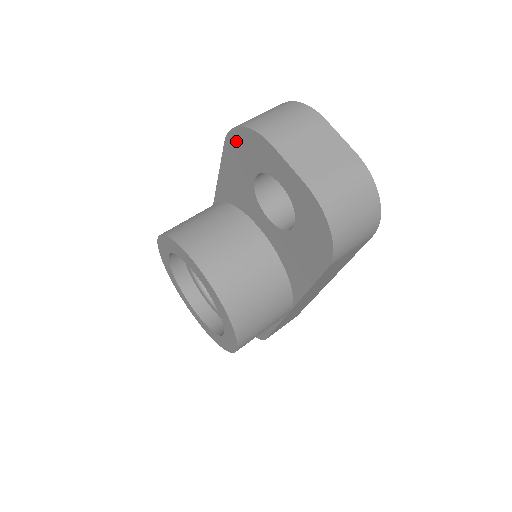
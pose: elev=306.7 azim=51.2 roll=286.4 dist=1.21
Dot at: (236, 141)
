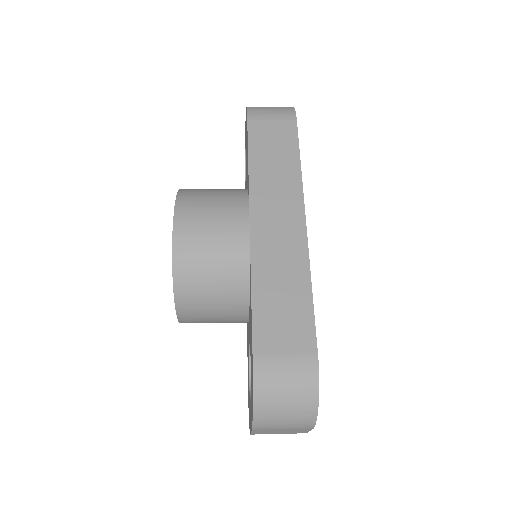
Dot at: occluded
